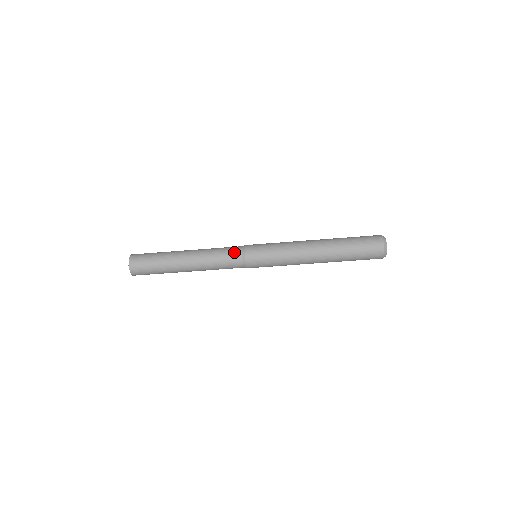
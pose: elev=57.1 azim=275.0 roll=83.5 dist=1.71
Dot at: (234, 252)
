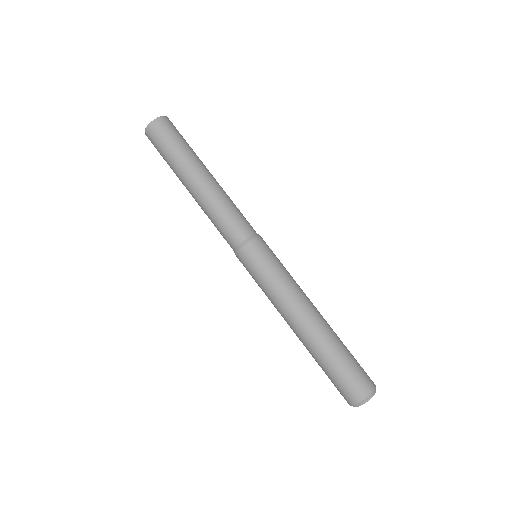
Dot at: (247, 226)
